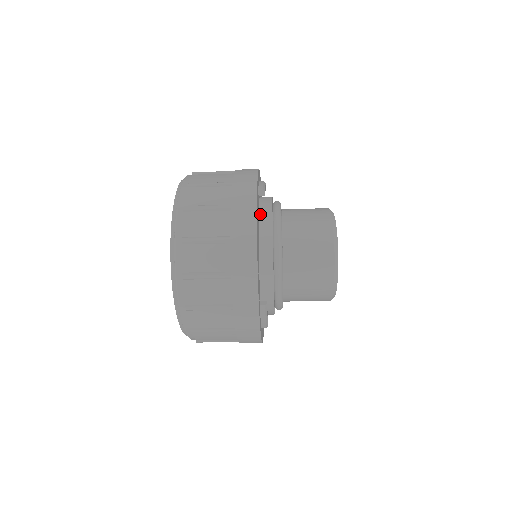
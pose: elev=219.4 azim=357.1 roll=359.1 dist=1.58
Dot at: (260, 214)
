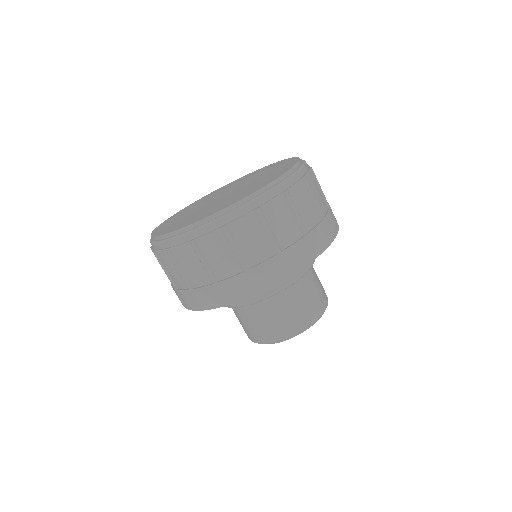
Dot at: occluded
